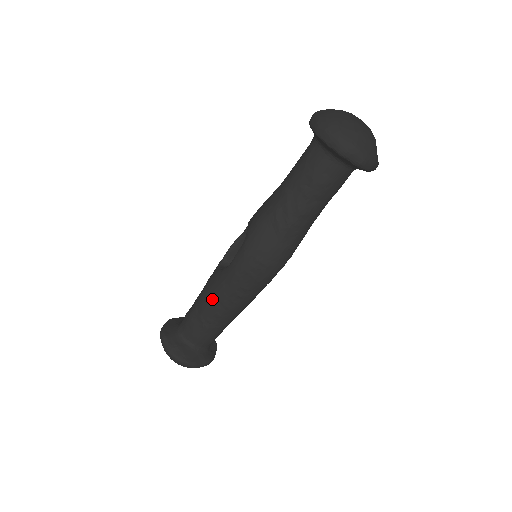
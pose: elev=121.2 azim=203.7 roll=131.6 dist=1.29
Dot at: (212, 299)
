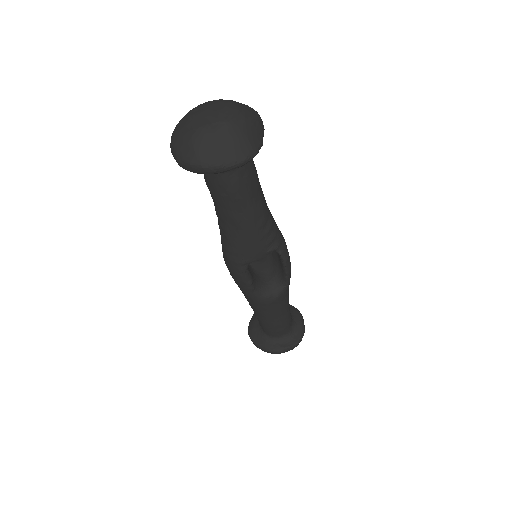
Dot at: occluded
